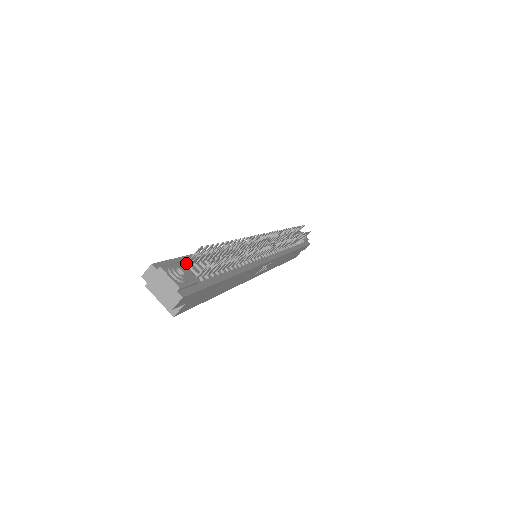
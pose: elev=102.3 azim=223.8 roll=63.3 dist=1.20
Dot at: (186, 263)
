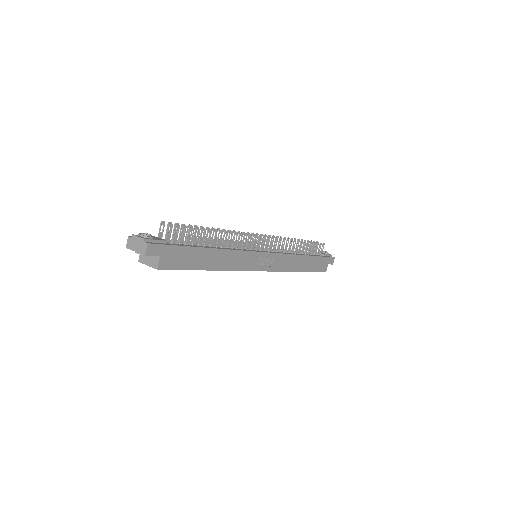
Dot at: (158, 236)
